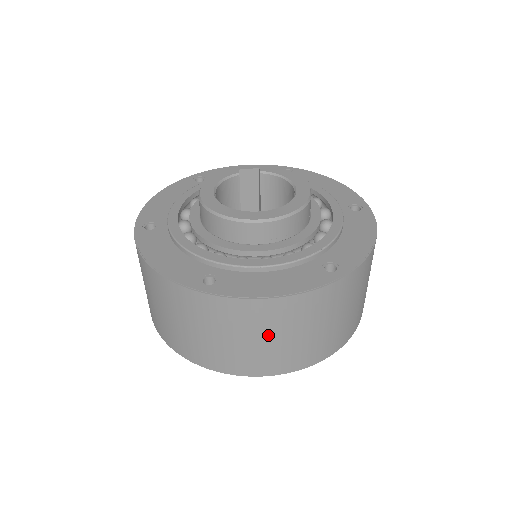
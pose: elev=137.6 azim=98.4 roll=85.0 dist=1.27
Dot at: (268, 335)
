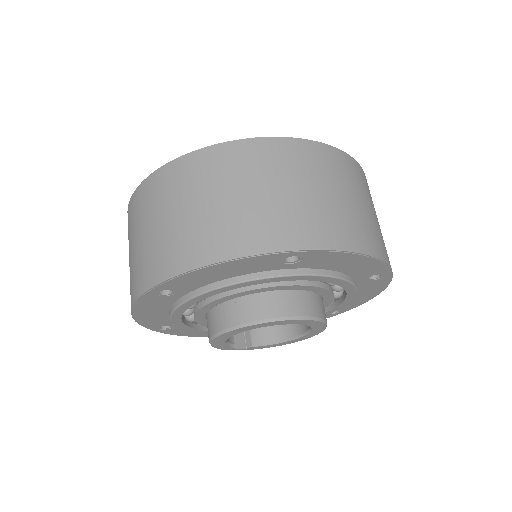
Dot at: (345, 191)
